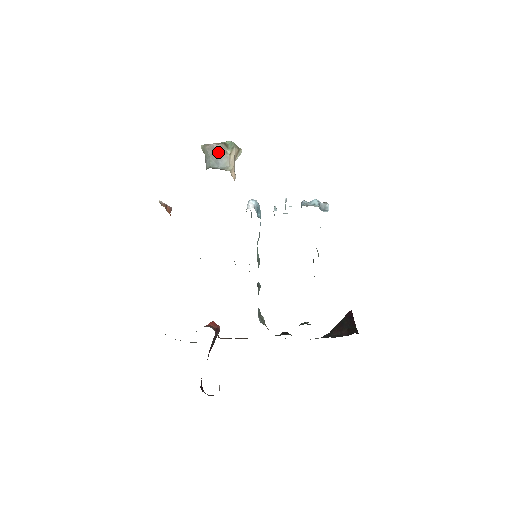
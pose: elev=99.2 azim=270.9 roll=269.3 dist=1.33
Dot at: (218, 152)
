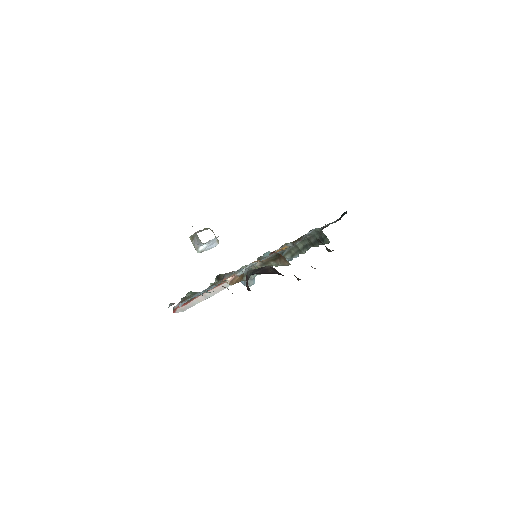
Dot at: occluded
